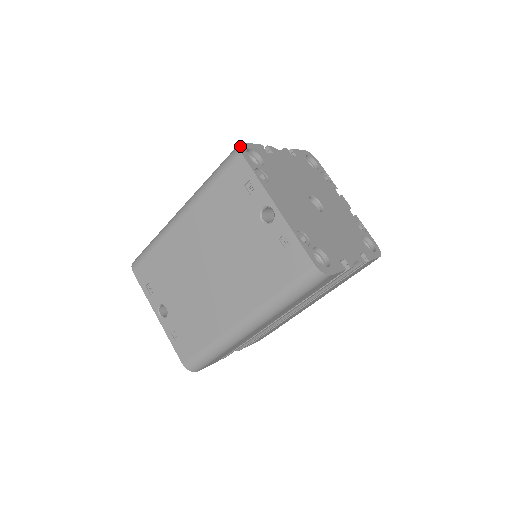
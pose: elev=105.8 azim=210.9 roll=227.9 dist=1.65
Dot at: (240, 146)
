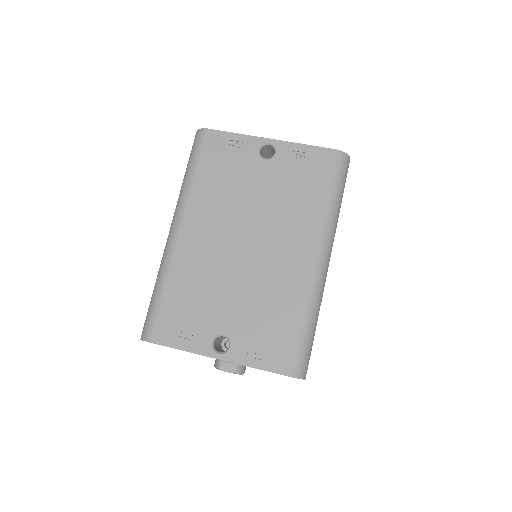
Dot at: (200, 130)
